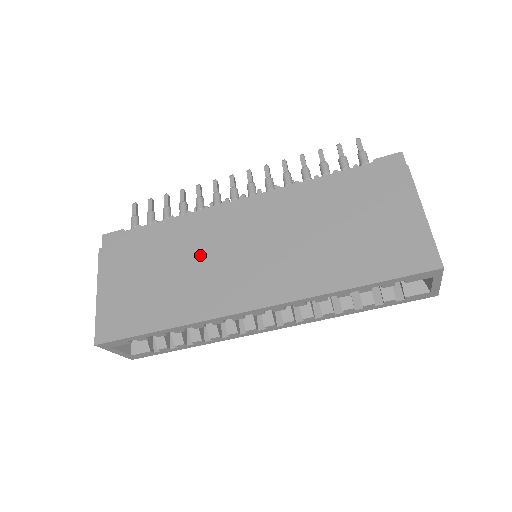
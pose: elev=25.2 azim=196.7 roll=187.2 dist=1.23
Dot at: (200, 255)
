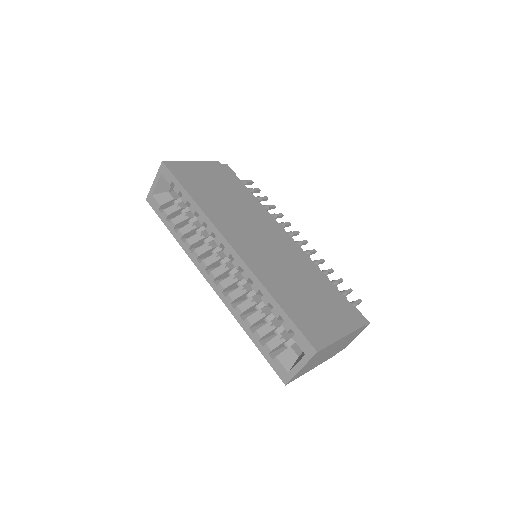
Dot at: (246, 214)
